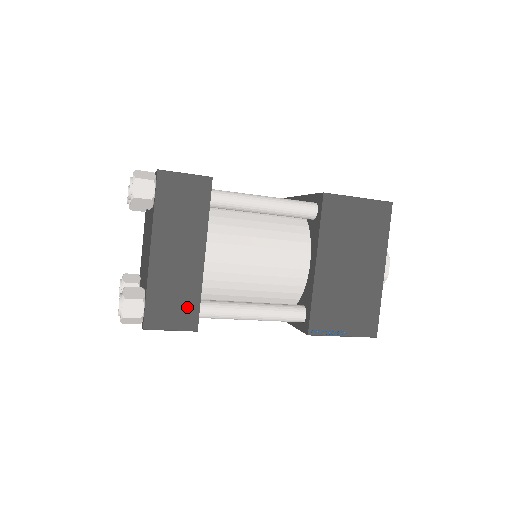
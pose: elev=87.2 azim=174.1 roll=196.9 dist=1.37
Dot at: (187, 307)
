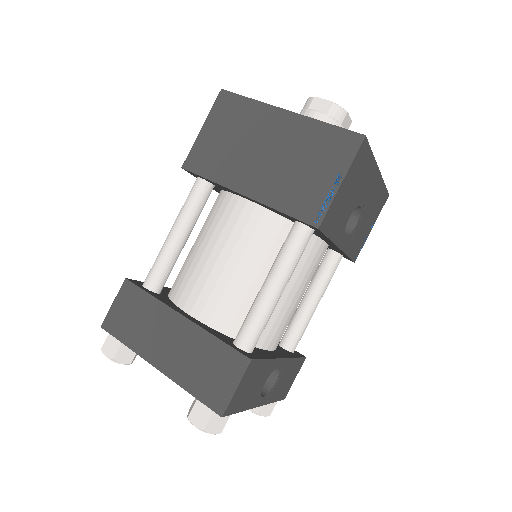
Dot at: (221, 358)
